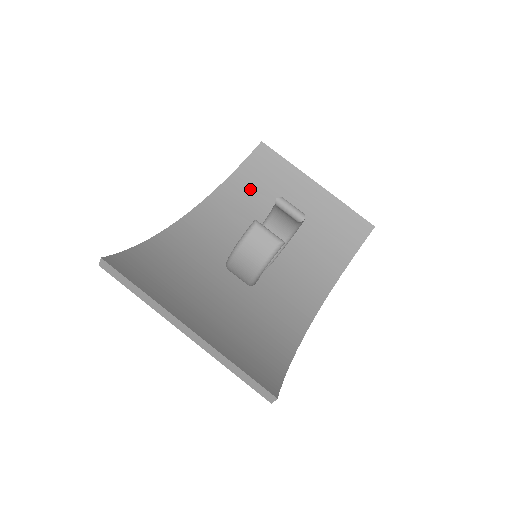
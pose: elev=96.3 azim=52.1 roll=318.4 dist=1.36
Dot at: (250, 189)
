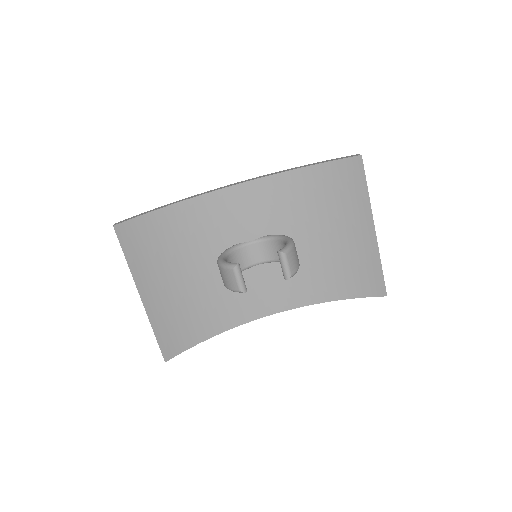
Dot at: (312, 191)
